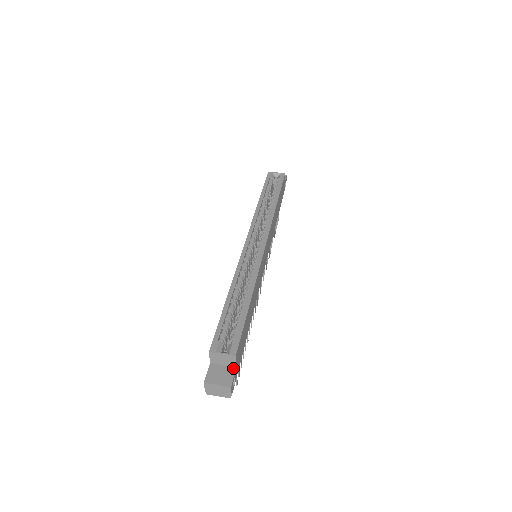
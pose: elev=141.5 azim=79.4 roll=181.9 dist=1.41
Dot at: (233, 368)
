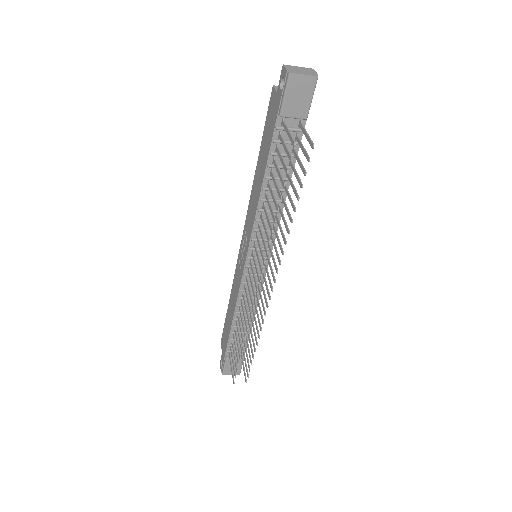
Dot at: occluded
